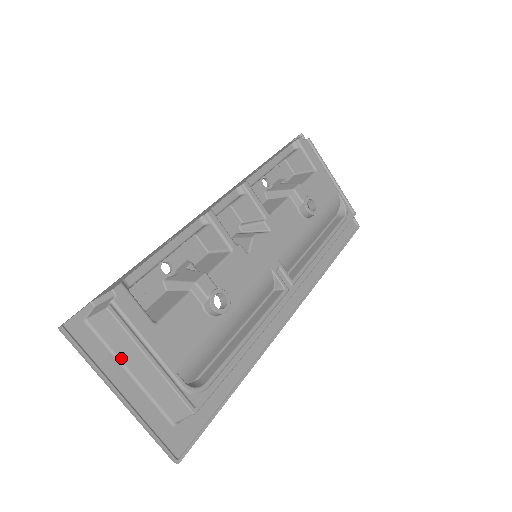
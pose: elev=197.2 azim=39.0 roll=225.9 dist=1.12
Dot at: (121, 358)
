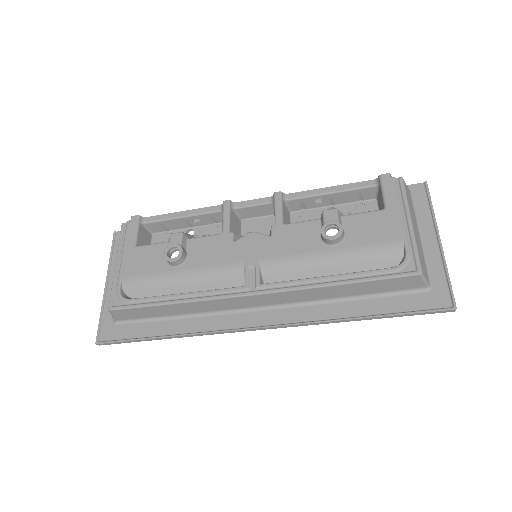
Dot at: occluded
